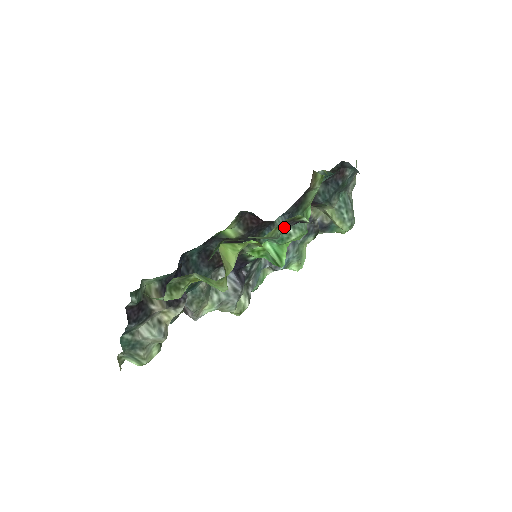
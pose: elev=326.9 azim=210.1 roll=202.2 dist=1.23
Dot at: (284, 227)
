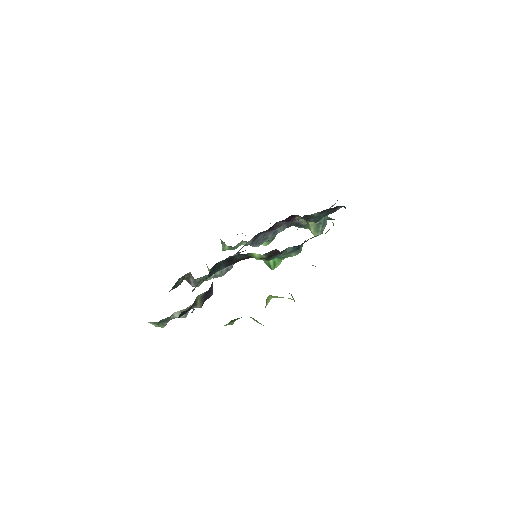
Dot at: occluded
